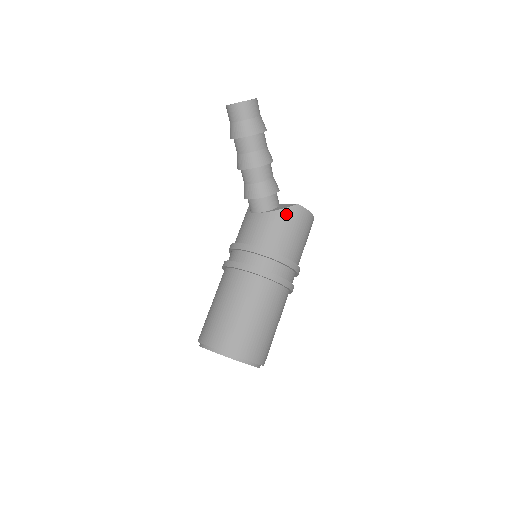
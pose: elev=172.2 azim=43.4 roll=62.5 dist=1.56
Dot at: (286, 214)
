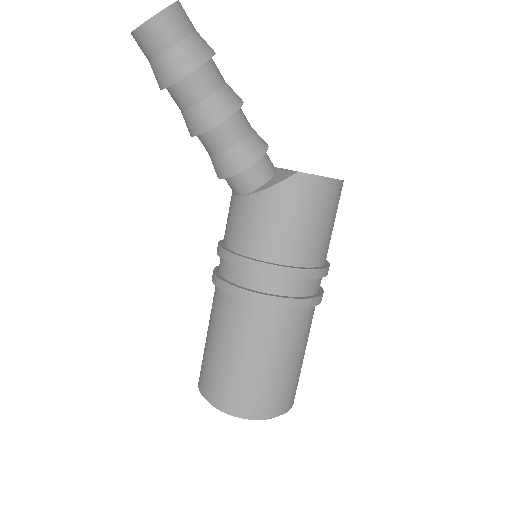
Dot at: (279, 194)
